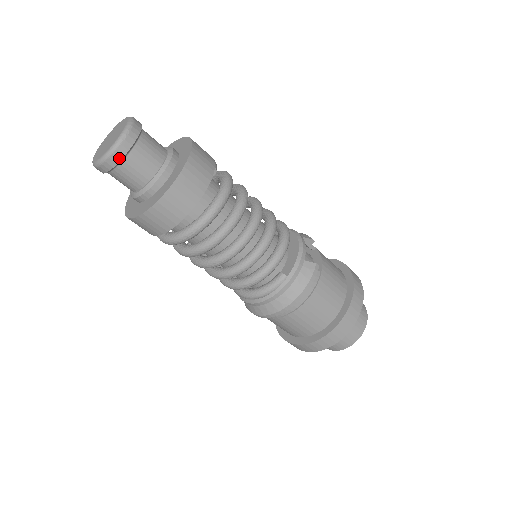
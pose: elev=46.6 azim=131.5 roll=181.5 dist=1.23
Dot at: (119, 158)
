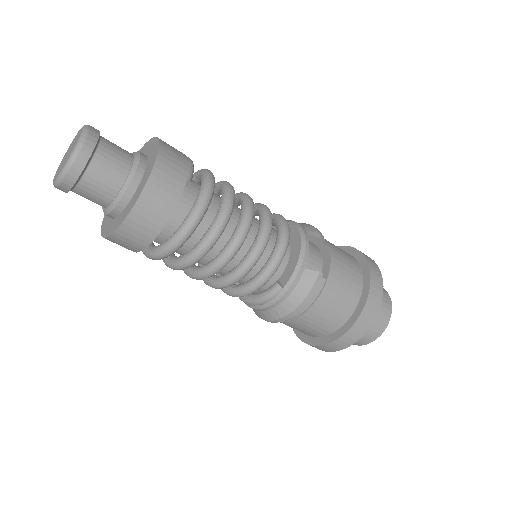
Dot at: (72, 182)
